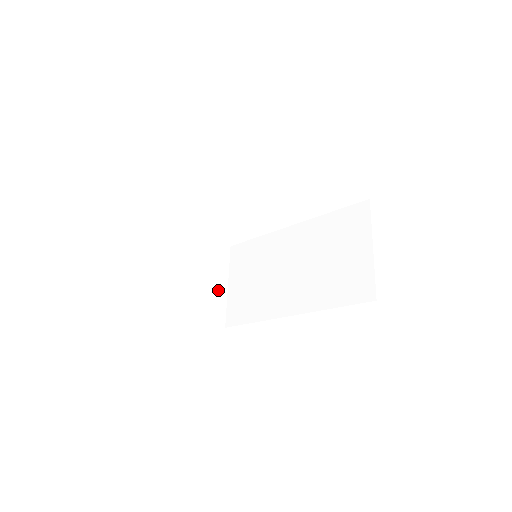
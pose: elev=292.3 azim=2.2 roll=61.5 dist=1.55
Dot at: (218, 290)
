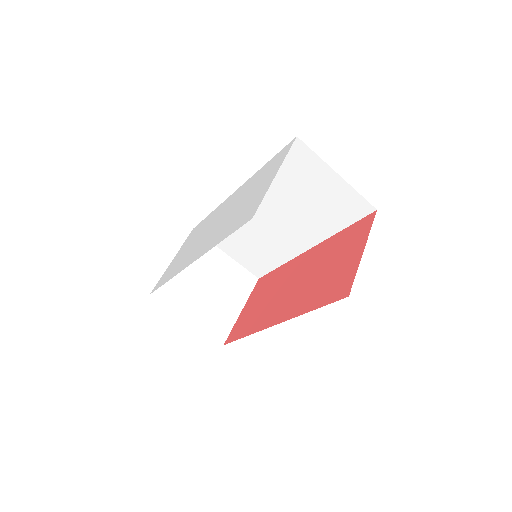
Dot at: (227, 267)
